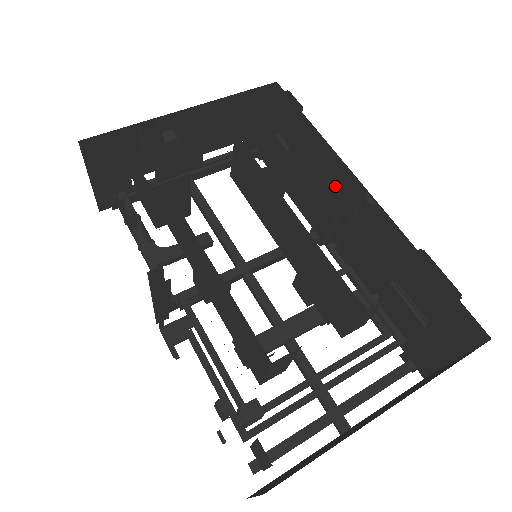
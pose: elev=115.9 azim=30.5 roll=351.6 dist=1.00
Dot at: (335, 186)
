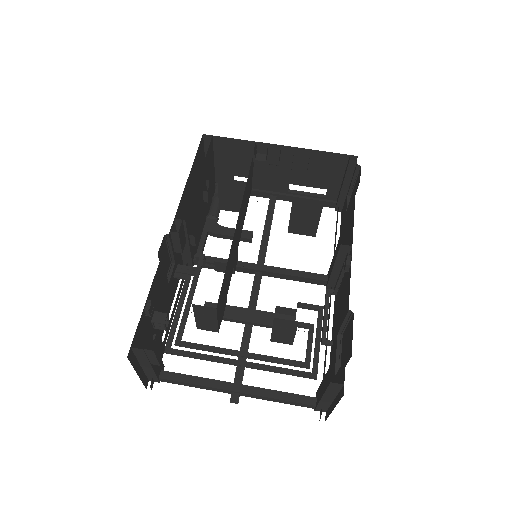
Dot at: (339, 242)
